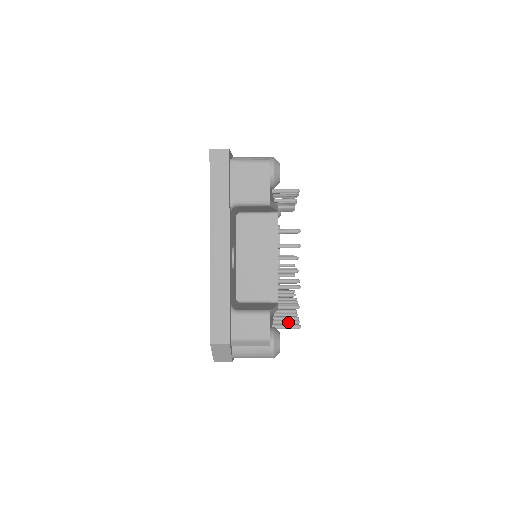
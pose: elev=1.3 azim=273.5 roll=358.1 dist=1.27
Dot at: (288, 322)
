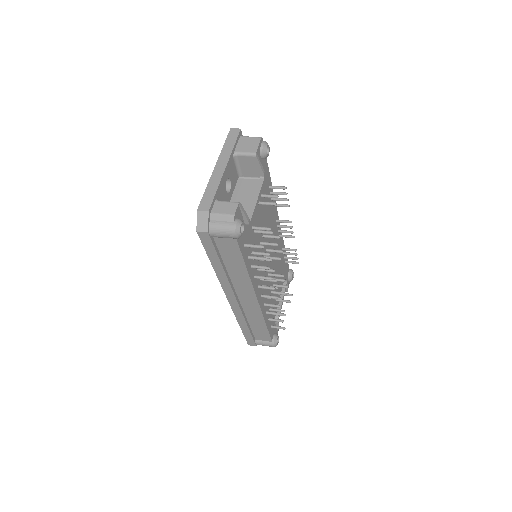
Dot at: (259, 257)
